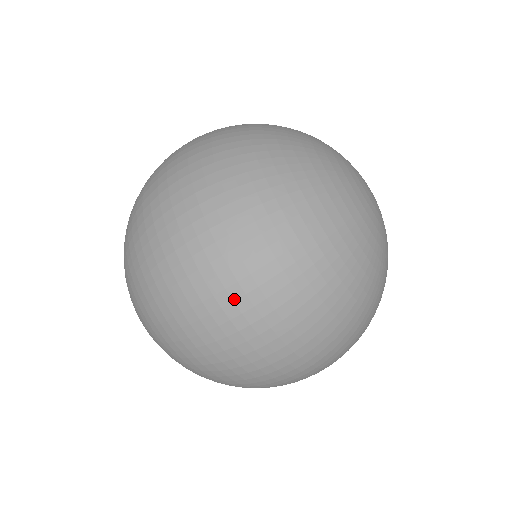
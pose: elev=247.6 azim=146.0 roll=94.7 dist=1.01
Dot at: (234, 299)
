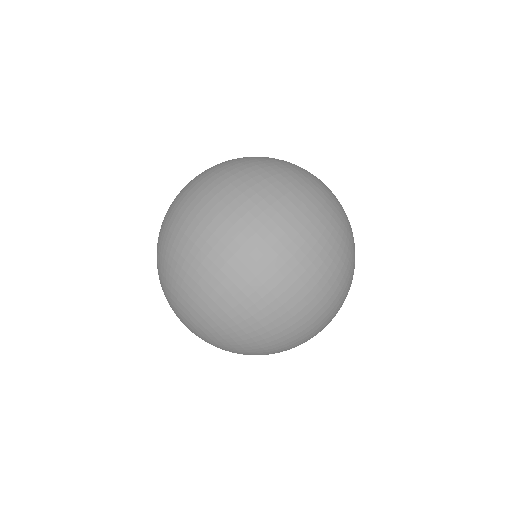
Dot at: (263, 238)
